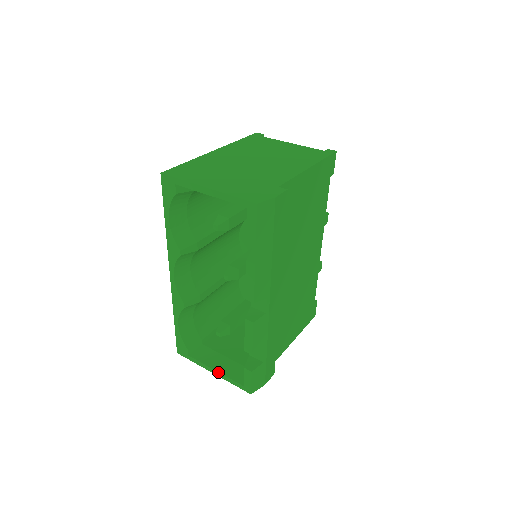
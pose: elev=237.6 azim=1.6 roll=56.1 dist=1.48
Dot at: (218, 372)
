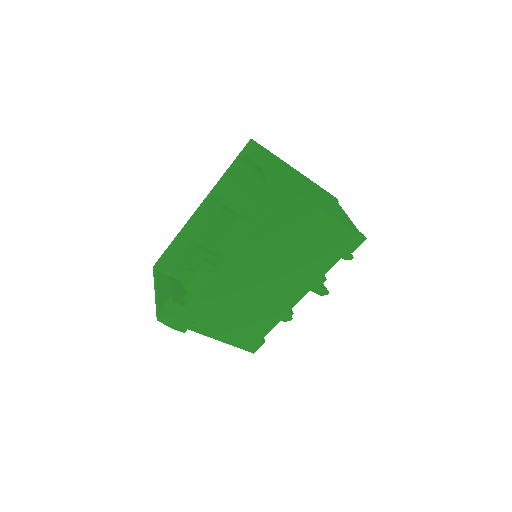
Dot at: (158, 292)
